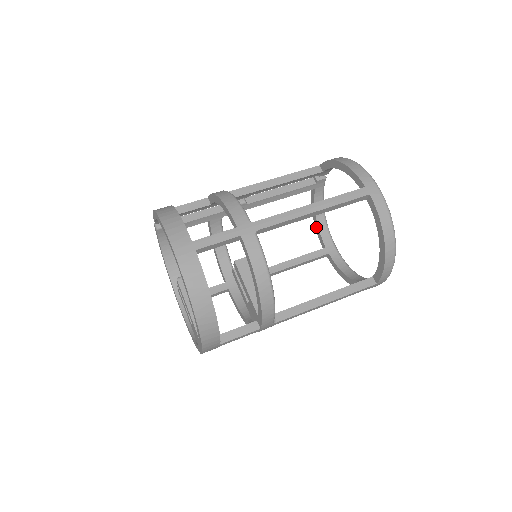
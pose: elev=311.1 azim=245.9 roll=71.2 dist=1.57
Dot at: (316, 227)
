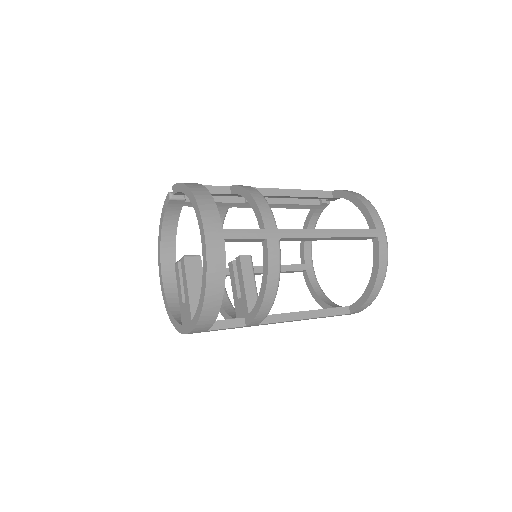
Dot at: (302, 242)
